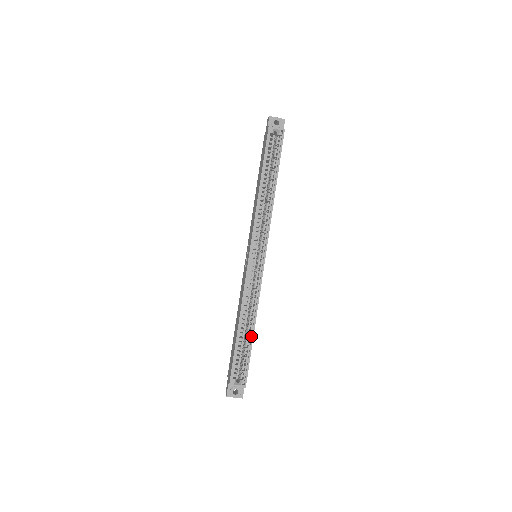
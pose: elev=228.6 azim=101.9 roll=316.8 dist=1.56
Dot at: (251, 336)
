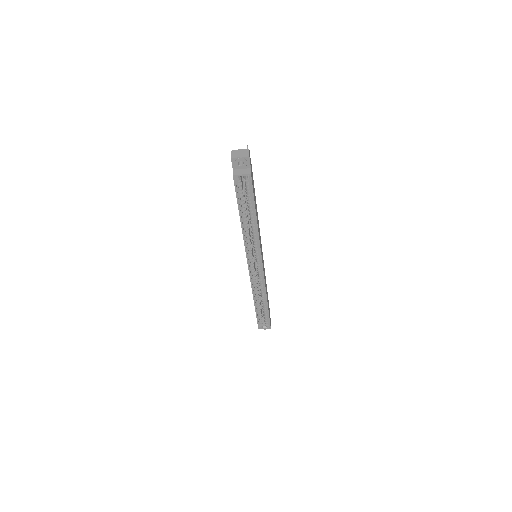
Dot at: (266, 306)
